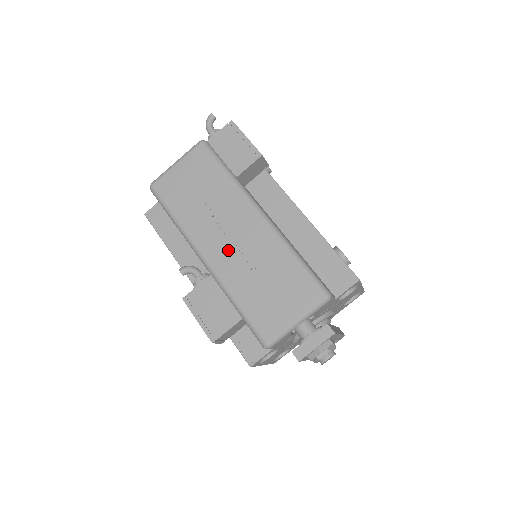
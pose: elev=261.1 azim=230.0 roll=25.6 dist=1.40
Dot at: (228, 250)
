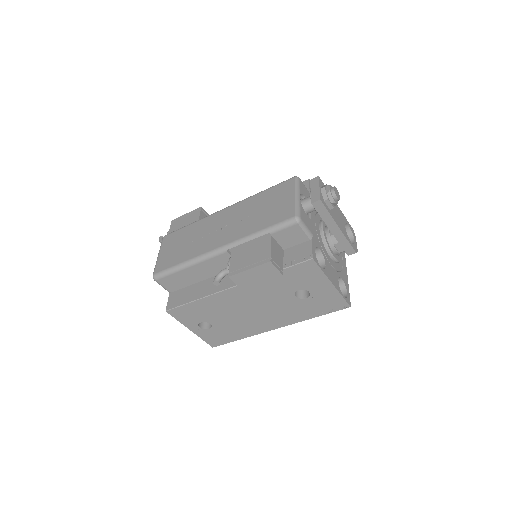
Dot at: (226, 231)
